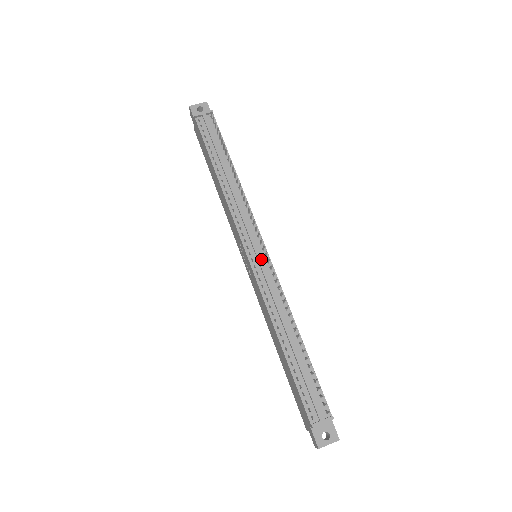
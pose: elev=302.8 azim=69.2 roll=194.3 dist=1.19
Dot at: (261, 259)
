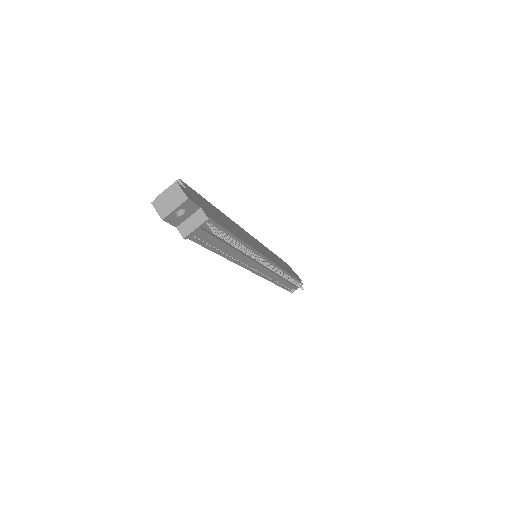
Dot at: (268, 271)
